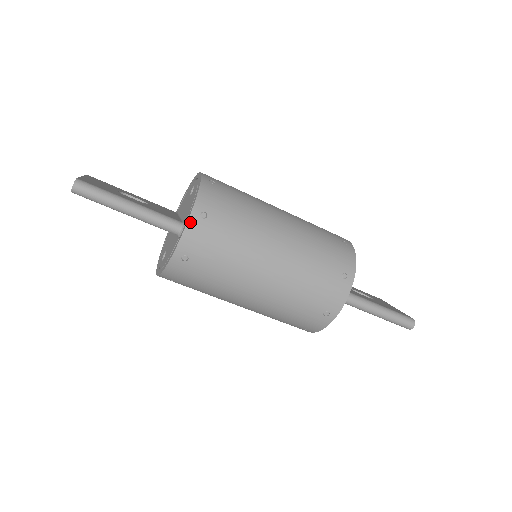
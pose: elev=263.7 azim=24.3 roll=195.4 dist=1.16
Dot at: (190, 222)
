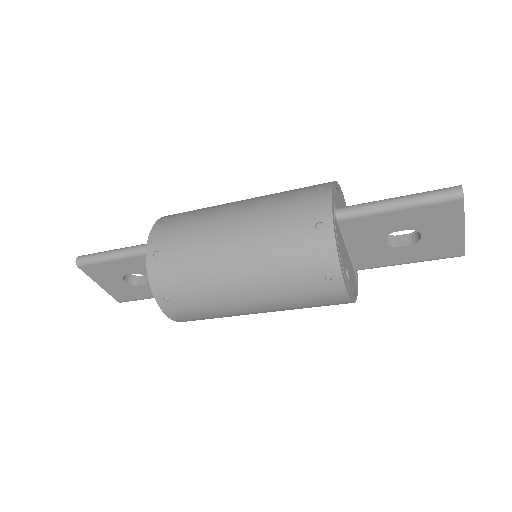
Dot at: (154, 227)
